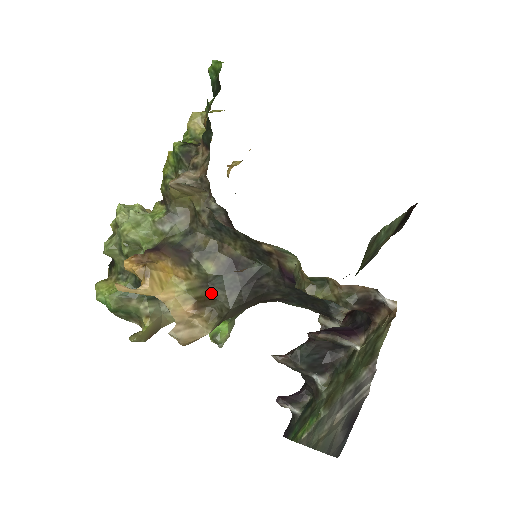
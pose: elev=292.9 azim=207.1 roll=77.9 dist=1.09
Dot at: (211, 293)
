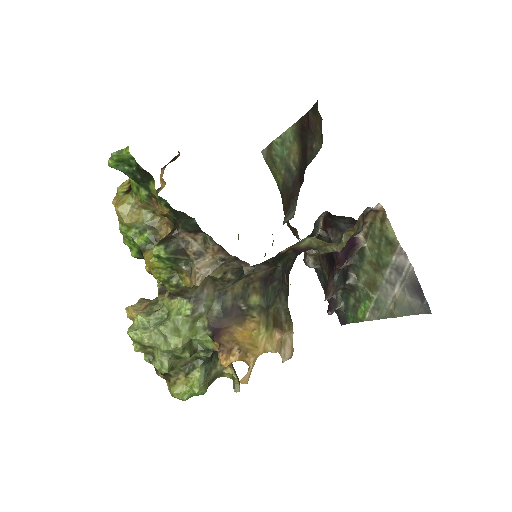
Dot at: (272, 312)
